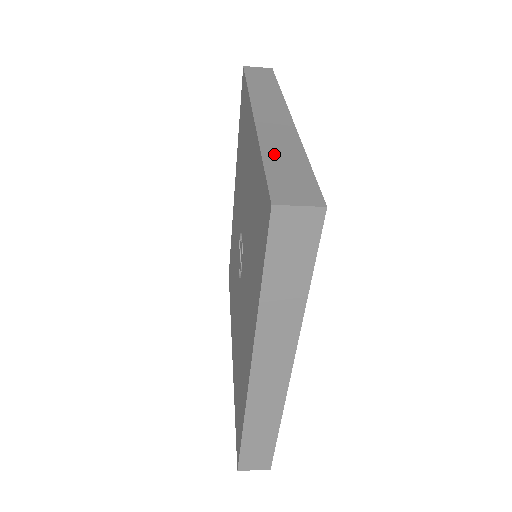
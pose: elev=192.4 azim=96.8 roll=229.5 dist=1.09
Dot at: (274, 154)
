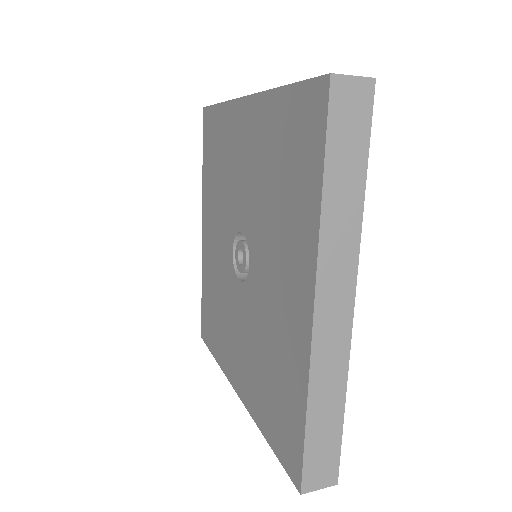
Dot at: (318, 412)
